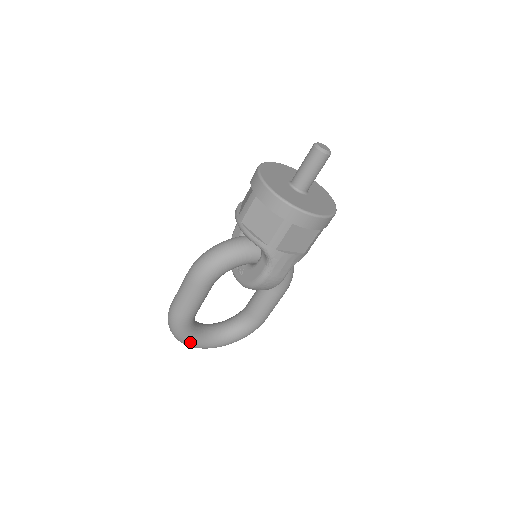
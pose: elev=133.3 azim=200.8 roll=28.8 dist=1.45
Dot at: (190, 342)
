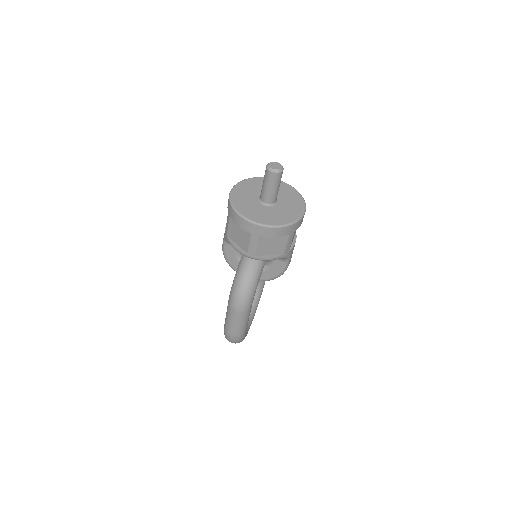
Dot at: (246, 335)
